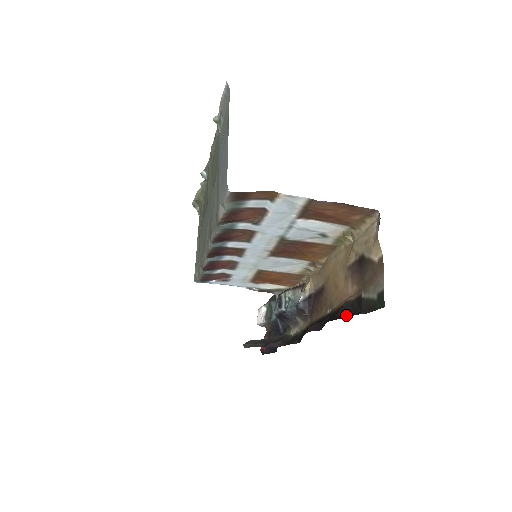
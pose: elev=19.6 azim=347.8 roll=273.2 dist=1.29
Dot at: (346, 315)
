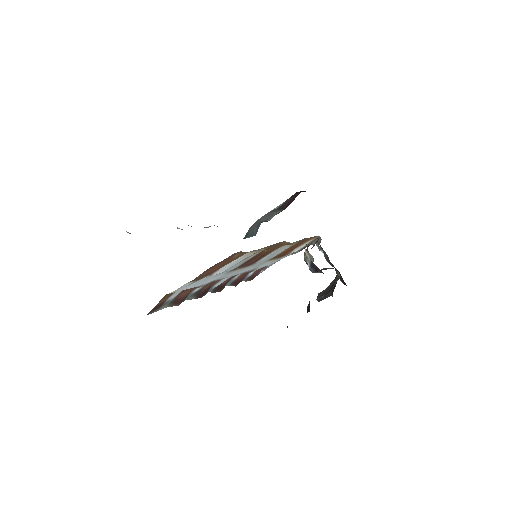
Dot at: occluded
